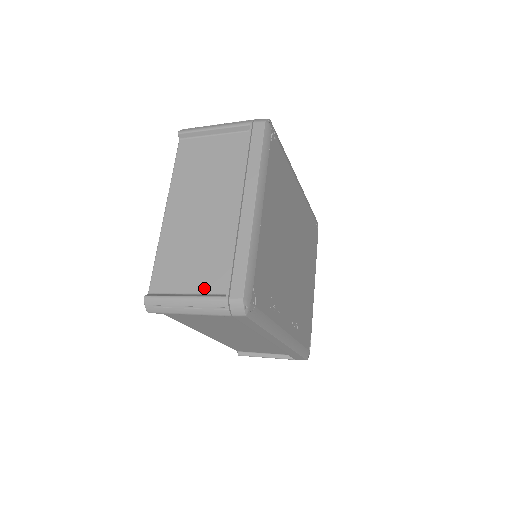
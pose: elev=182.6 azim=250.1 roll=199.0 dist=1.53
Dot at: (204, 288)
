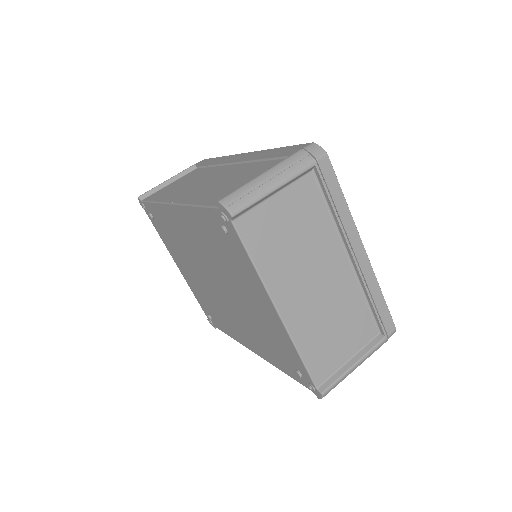
Dot at: (360, 344)
